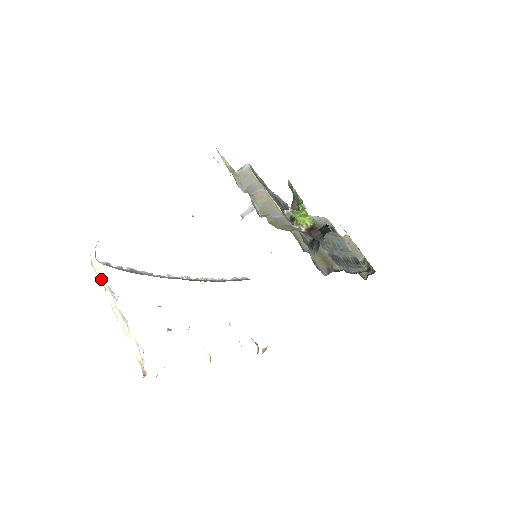
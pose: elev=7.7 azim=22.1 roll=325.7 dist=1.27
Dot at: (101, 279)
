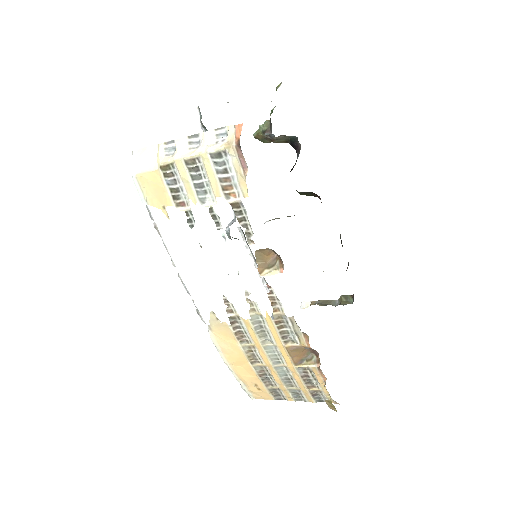
Dot at: (150, 159)
